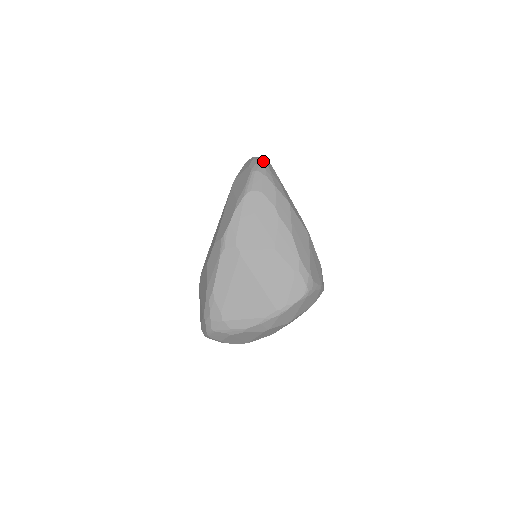
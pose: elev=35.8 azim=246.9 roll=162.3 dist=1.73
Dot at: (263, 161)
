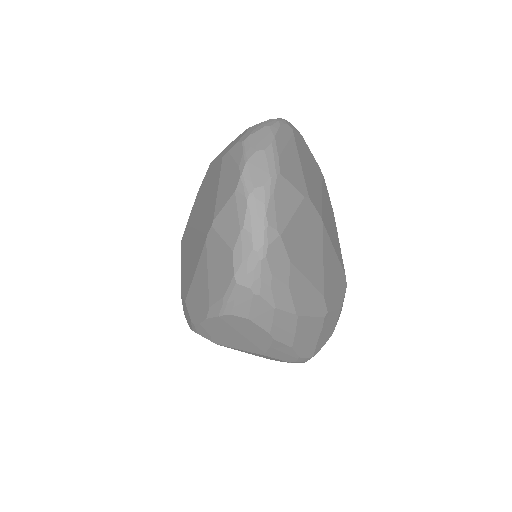
Dot at: (260, 254)
